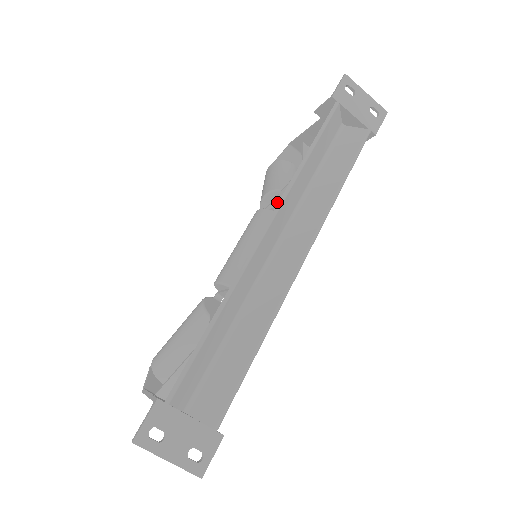
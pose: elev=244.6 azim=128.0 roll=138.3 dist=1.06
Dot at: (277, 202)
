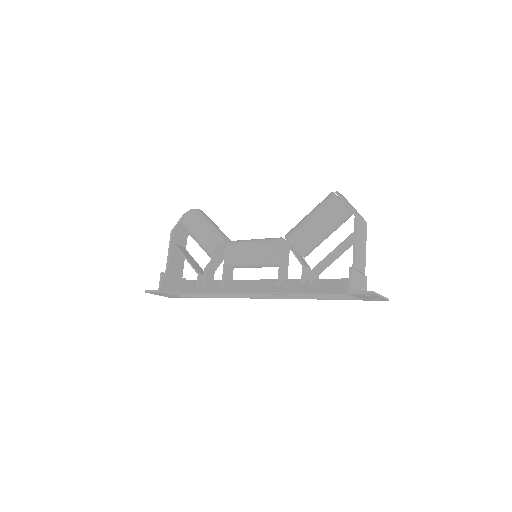
Dot at: (292, 250)
